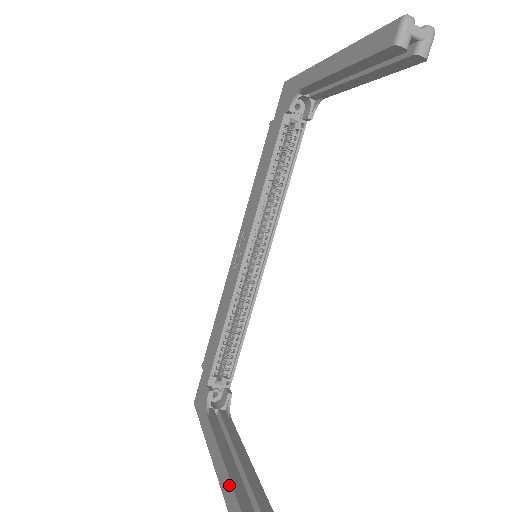
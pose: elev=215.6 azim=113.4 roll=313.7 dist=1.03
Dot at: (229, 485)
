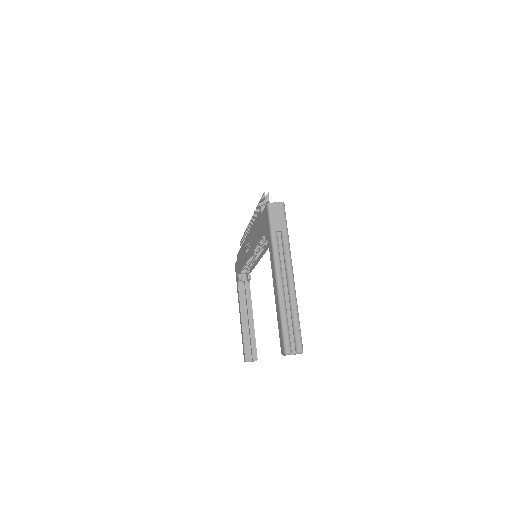
Dot at: (243, 337)
